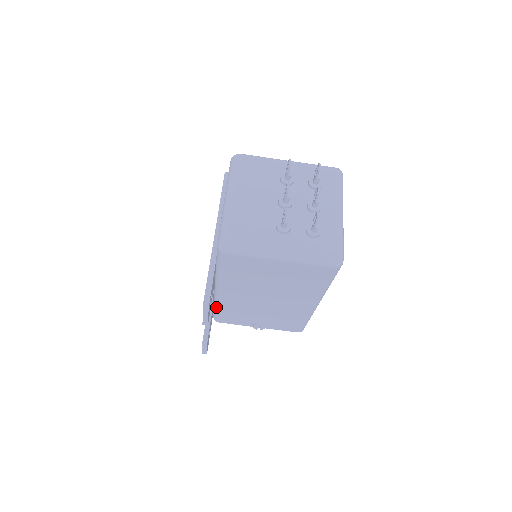
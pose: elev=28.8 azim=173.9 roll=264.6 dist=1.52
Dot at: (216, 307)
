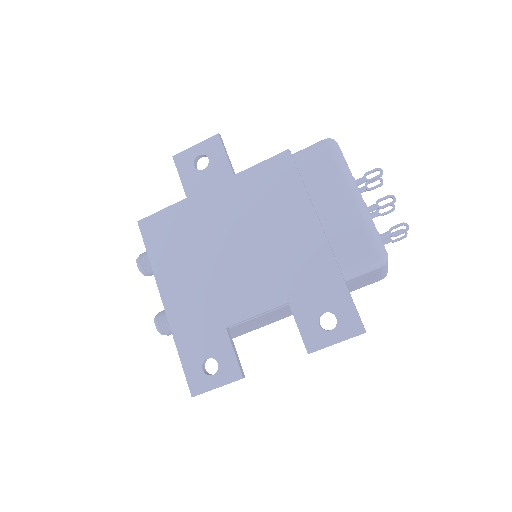
Dot at: occluded
